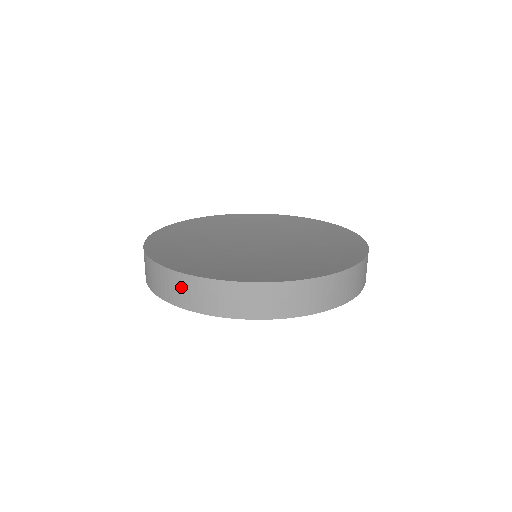
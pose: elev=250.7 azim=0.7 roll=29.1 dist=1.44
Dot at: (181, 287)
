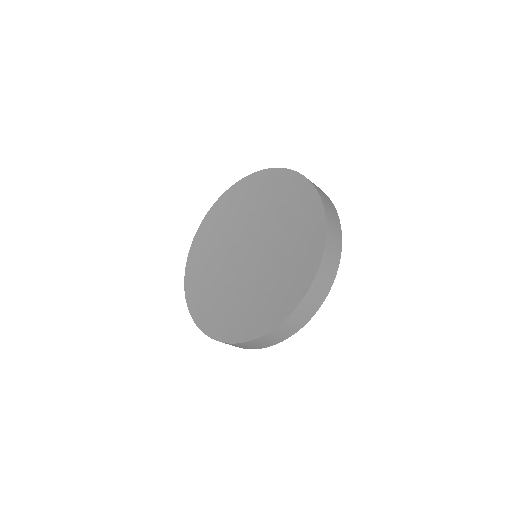
Dot at: occluded
